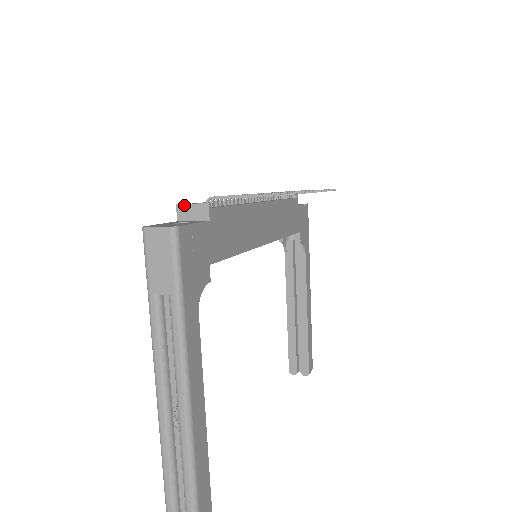
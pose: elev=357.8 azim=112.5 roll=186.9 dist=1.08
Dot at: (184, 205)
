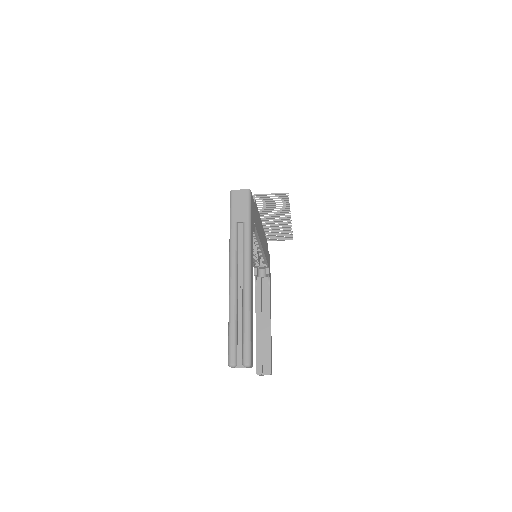
Dot at: occluded
